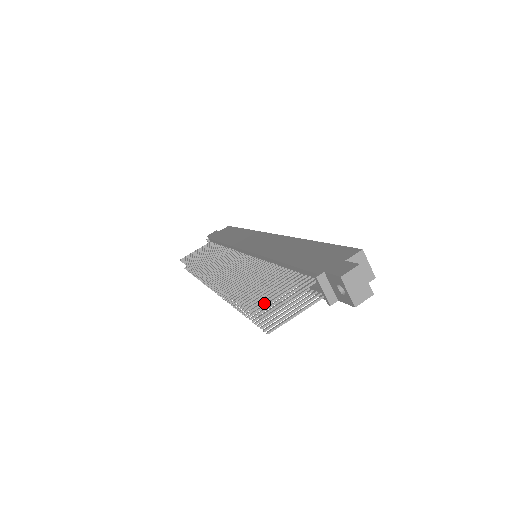
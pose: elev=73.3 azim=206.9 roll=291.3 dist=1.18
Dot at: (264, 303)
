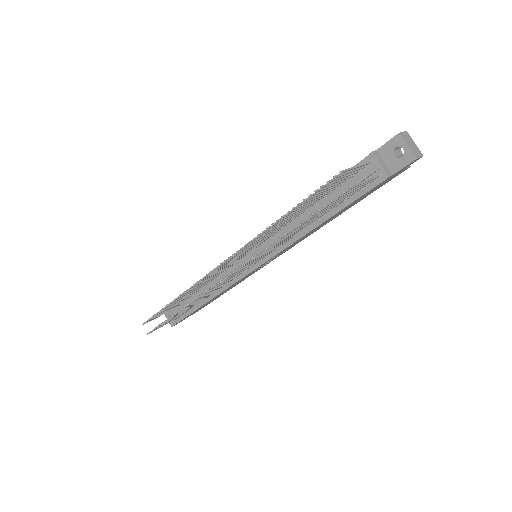
Dot at: (330, 184)
